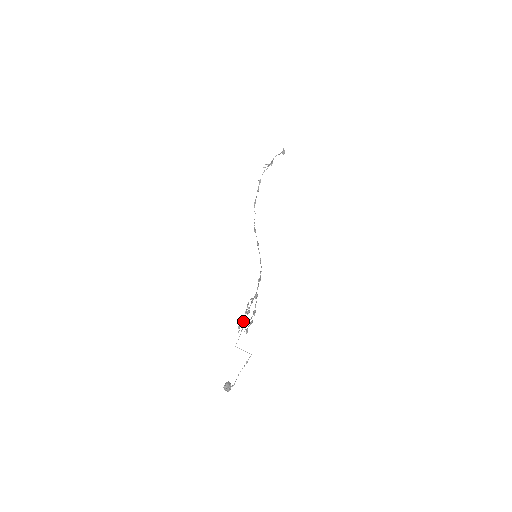
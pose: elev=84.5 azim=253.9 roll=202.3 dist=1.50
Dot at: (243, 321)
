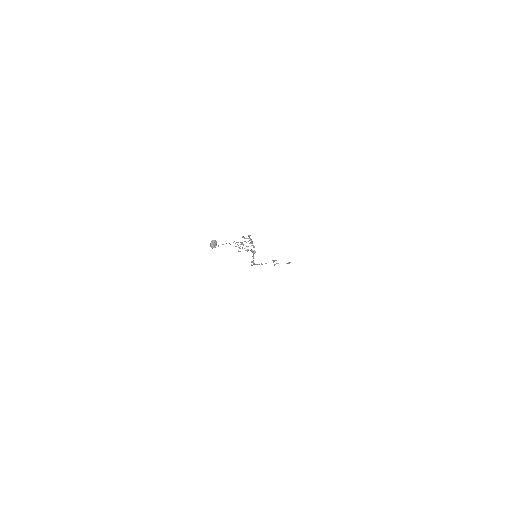
Dot at: occluded
